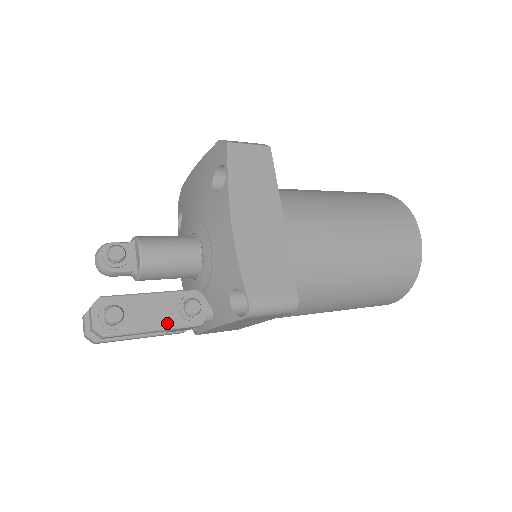
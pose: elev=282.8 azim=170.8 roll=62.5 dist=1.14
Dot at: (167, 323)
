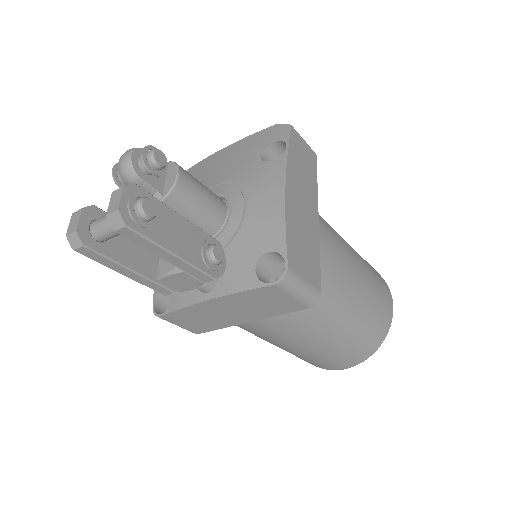
Dot at: (188, 255)
